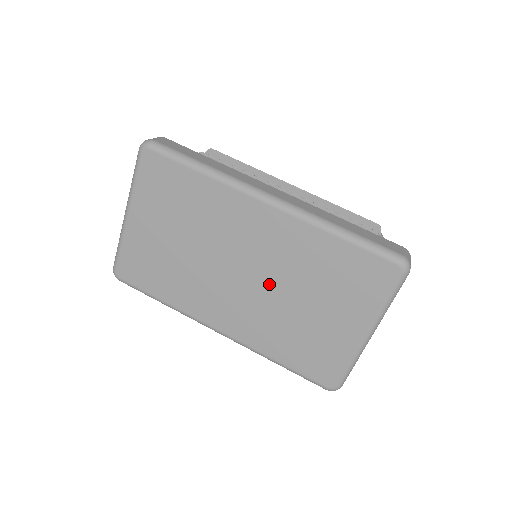
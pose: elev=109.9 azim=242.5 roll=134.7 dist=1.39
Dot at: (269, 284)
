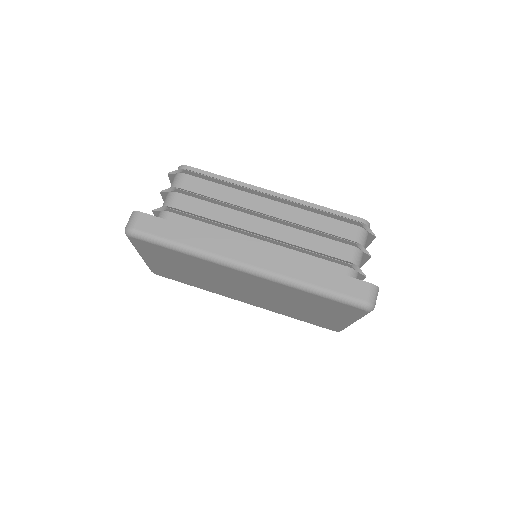
Dot at: (269, 297)
